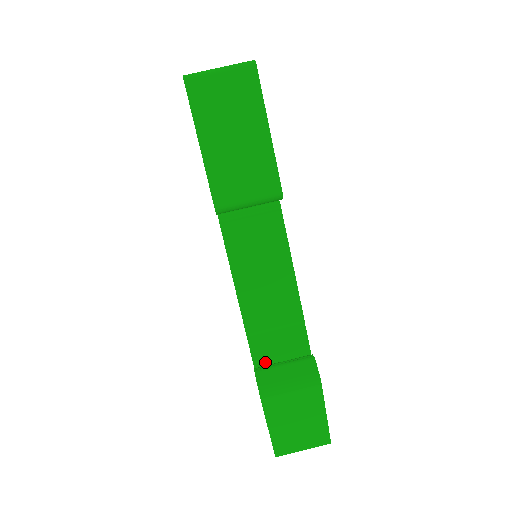
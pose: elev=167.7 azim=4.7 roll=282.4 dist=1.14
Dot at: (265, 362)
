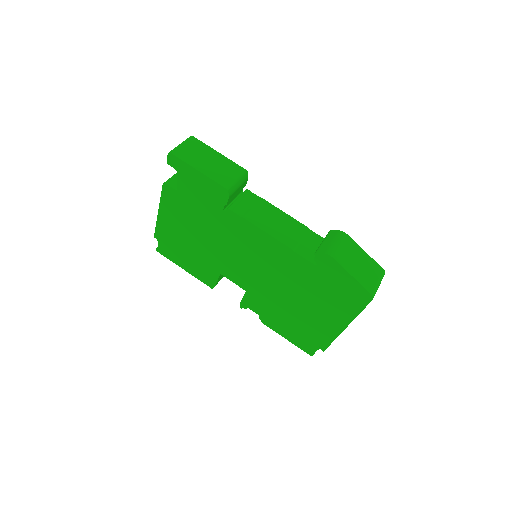
Dot at: occluded
